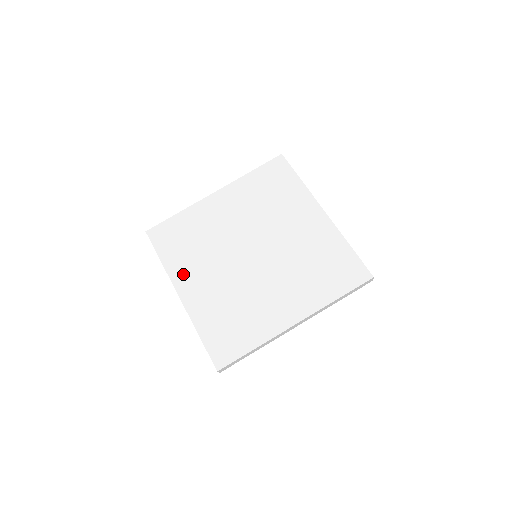
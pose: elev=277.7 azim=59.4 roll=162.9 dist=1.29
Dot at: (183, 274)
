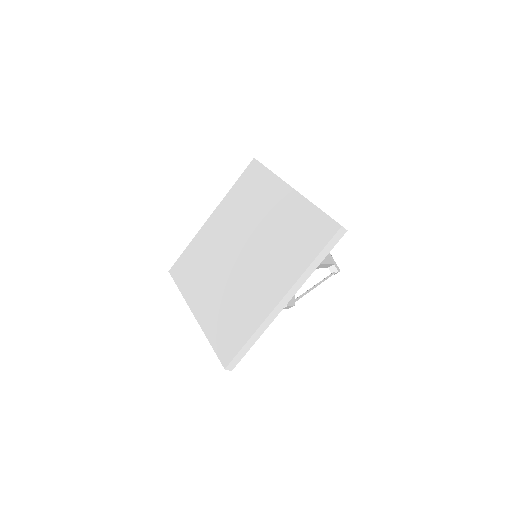
Dot at: (194, 294)
